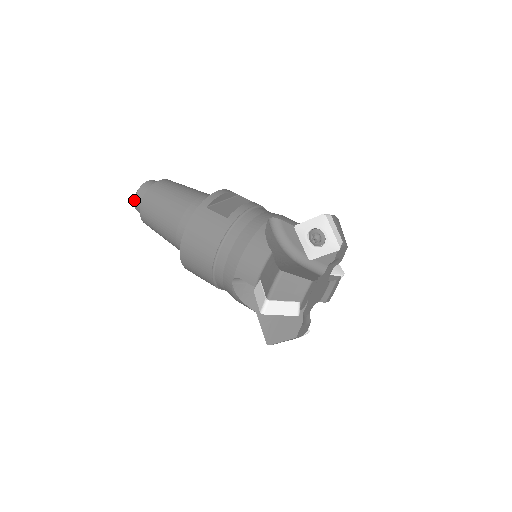
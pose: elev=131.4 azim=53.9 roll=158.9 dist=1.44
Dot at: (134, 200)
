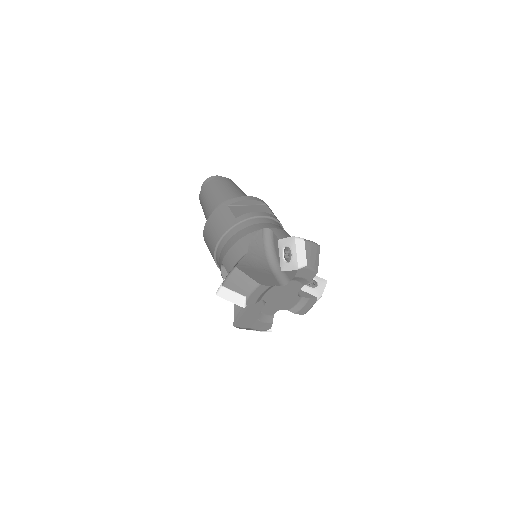
Dot at: (201, 187)
